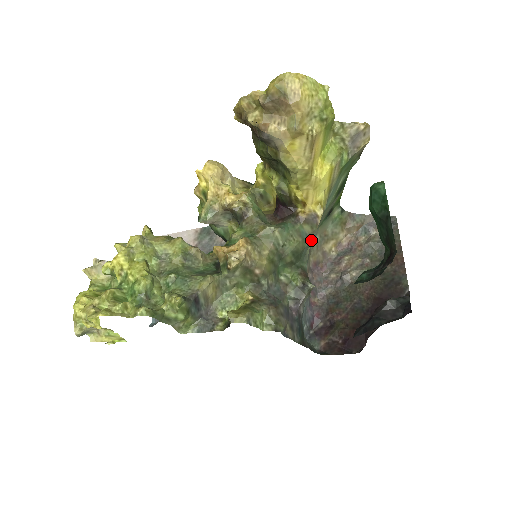
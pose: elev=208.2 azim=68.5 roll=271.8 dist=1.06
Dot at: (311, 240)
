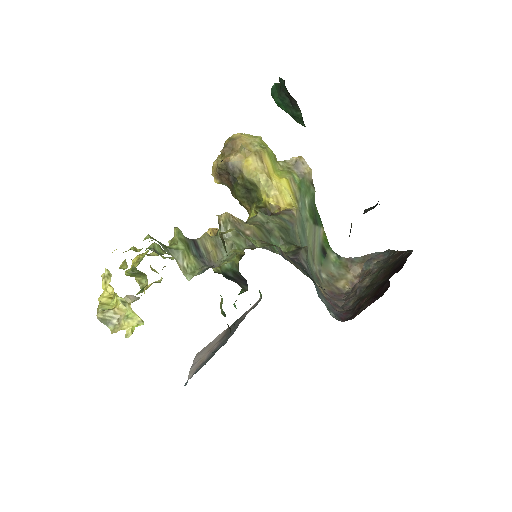
Dot at: (298, 234)
